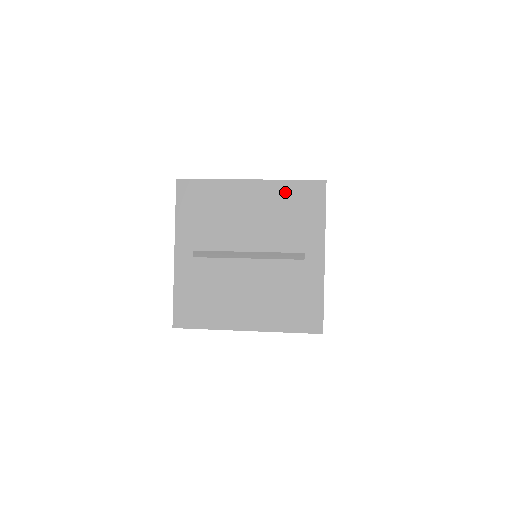
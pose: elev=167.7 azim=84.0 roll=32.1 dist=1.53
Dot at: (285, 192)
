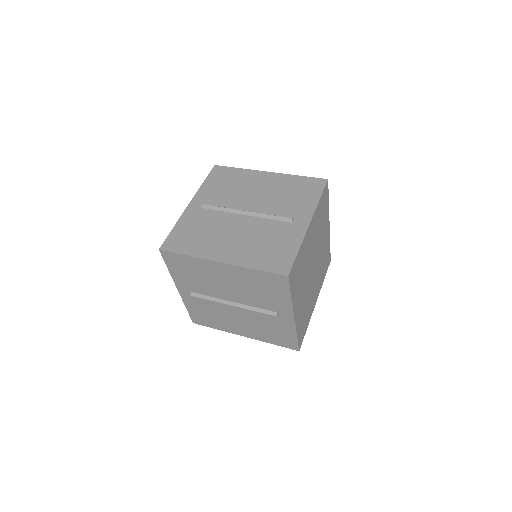
Dot at: (293, 181)
